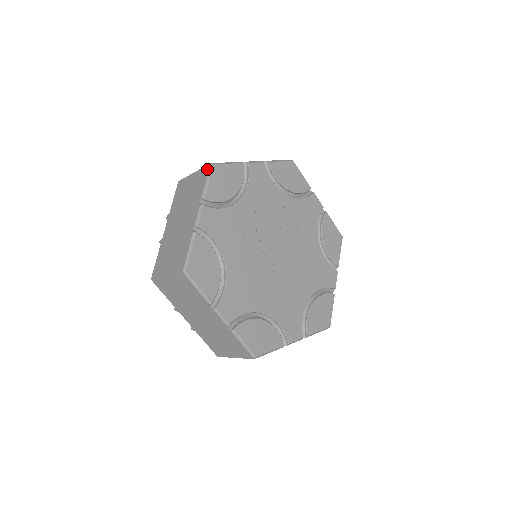
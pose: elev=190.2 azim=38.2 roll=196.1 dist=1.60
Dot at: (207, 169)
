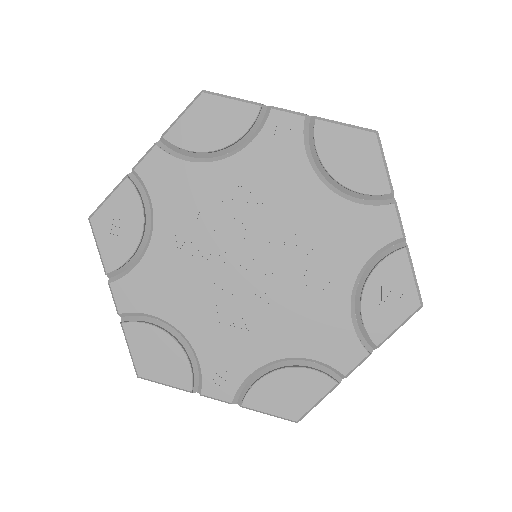
Dot at: (197, 97)
